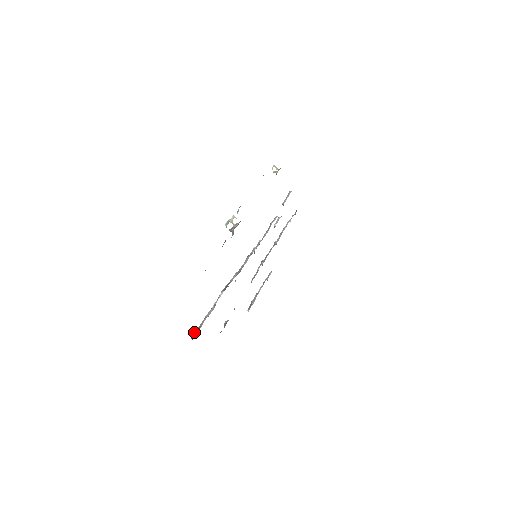
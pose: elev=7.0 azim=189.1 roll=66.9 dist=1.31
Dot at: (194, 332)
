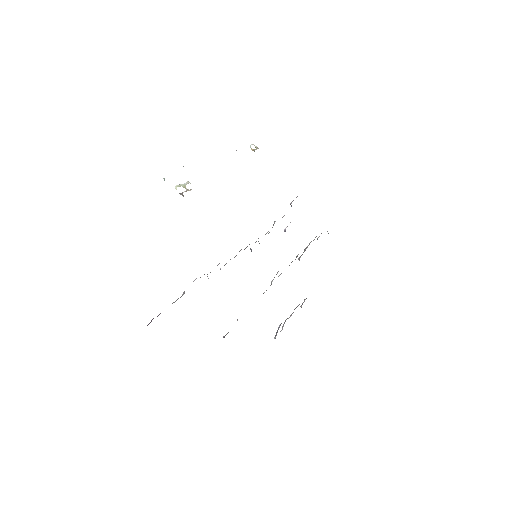
Dot at: occluded
